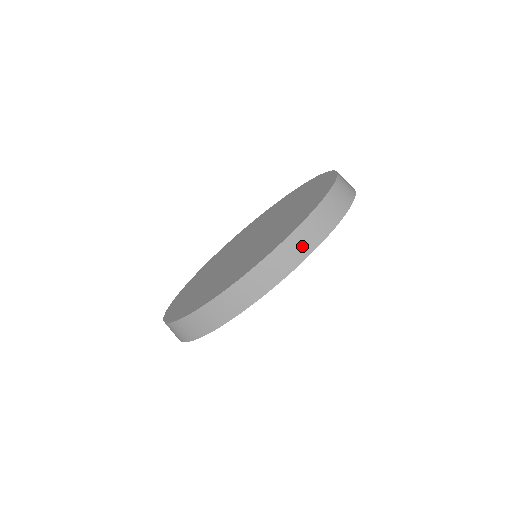
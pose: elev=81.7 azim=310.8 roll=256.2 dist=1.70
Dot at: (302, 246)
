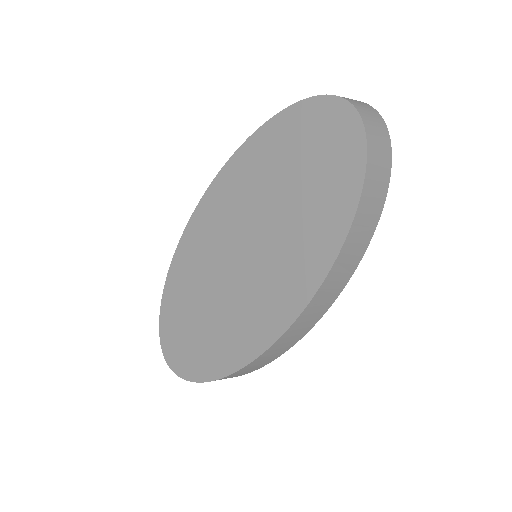
Dot at: (348, 265)
